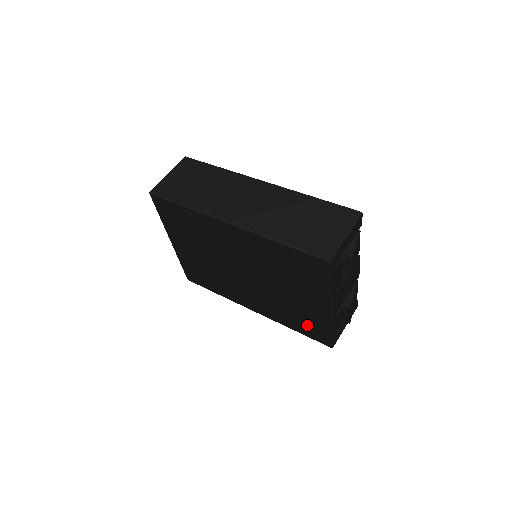
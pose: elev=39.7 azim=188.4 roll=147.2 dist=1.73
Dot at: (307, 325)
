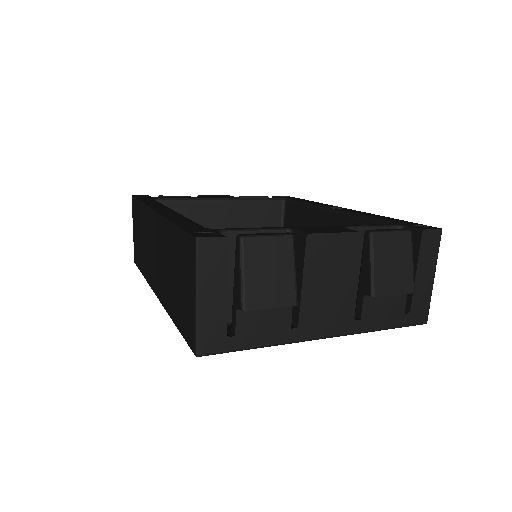
Dot at: occluded
